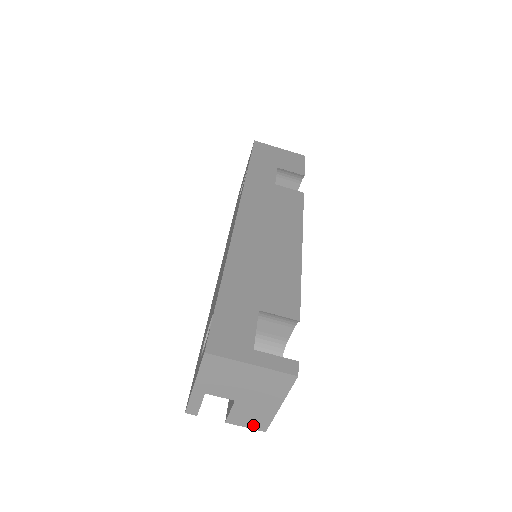
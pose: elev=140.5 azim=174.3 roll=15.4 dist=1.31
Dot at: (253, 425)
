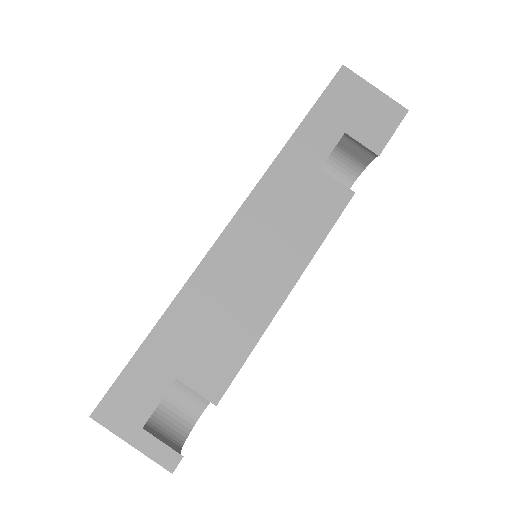
Dot at: occluded
